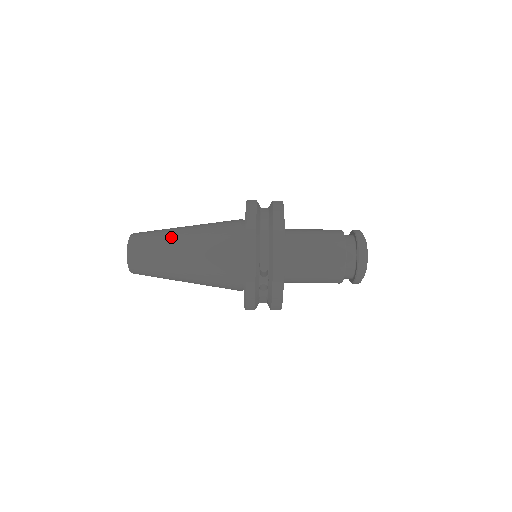
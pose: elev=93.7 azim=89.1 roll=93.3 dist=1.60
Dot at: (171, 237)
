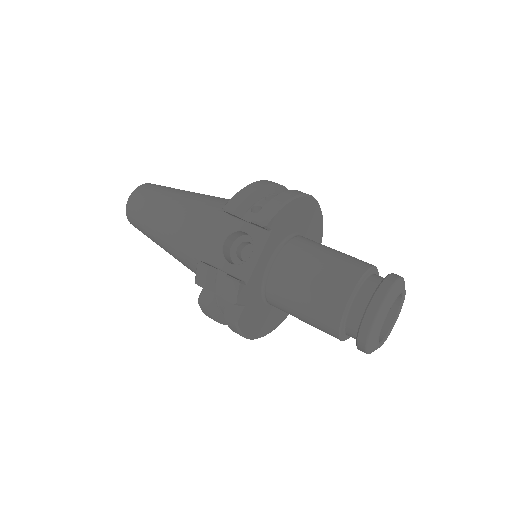
Dot at: occluded
